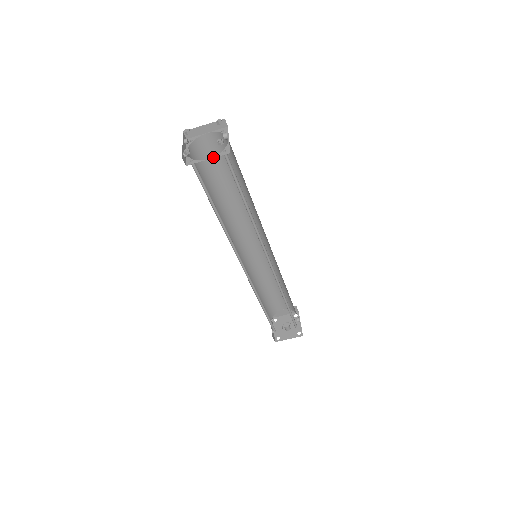
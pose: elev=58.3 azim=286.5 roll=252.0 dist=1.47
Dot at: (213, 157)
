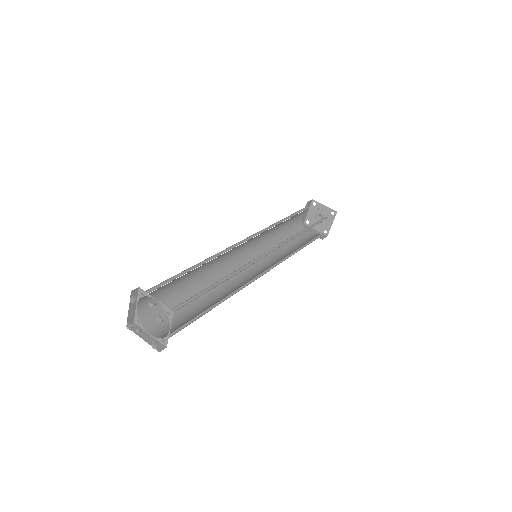
Dot at: (170, 326)
